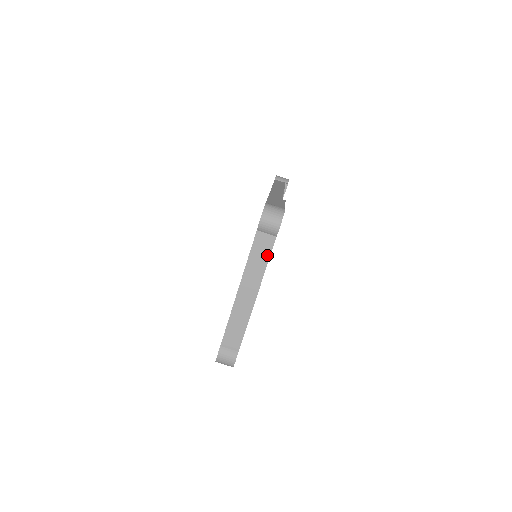
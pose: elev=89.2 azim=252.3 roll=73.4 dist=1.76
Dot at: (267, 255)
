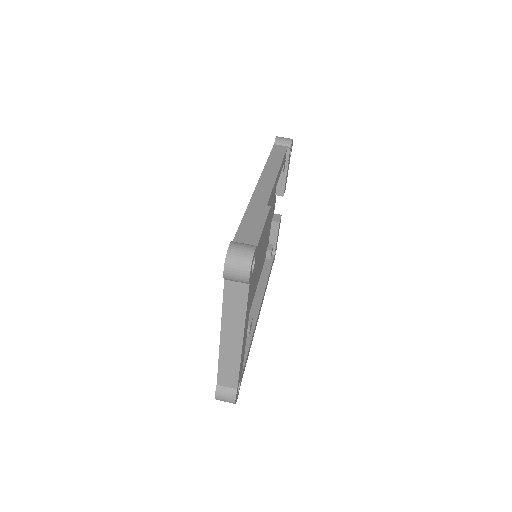
Dot at: (243, 303)
